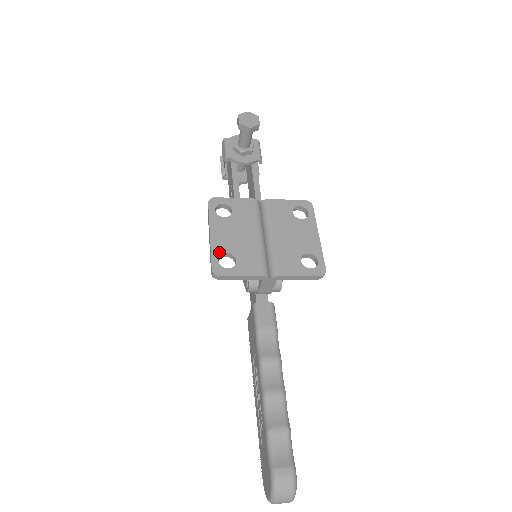
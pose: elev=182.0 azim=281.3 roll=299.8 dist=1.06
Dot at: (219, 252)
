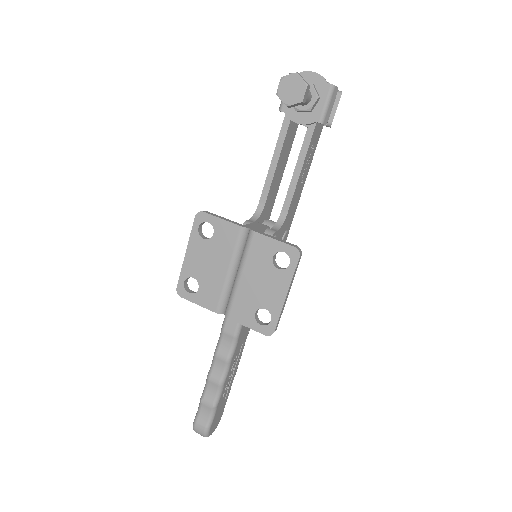
Dot at: (187, 274)
